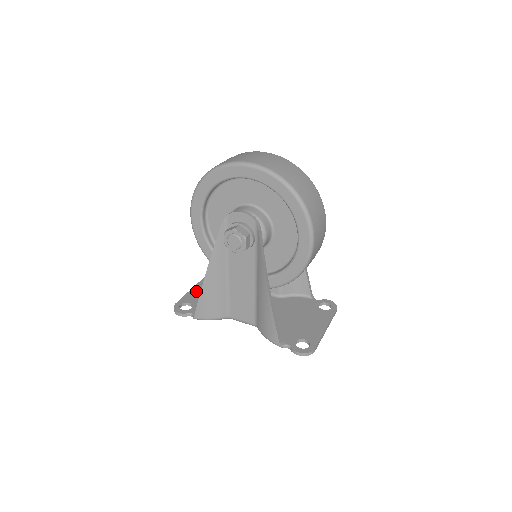
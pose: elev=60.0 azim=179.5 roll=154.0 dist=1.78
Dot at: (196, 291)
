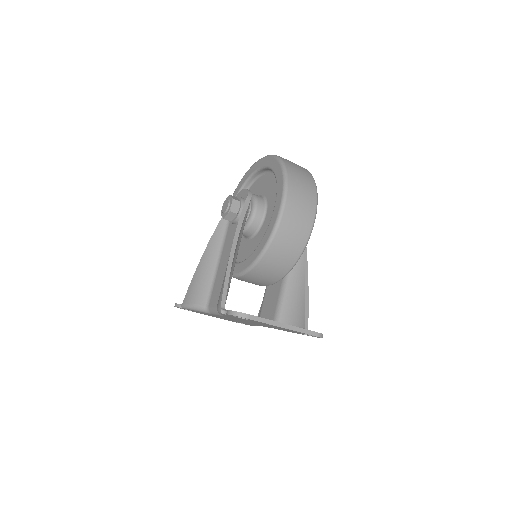
Dot at: occluded
